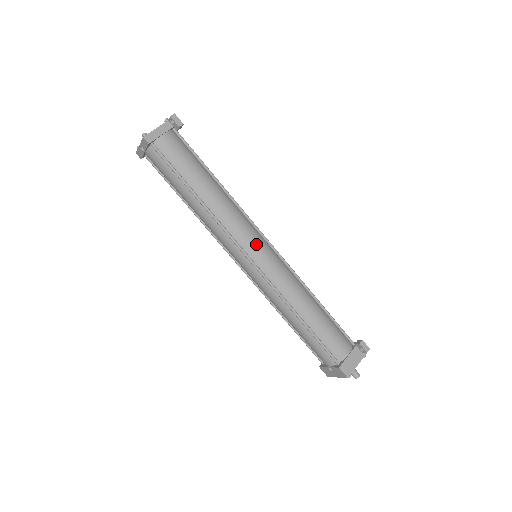
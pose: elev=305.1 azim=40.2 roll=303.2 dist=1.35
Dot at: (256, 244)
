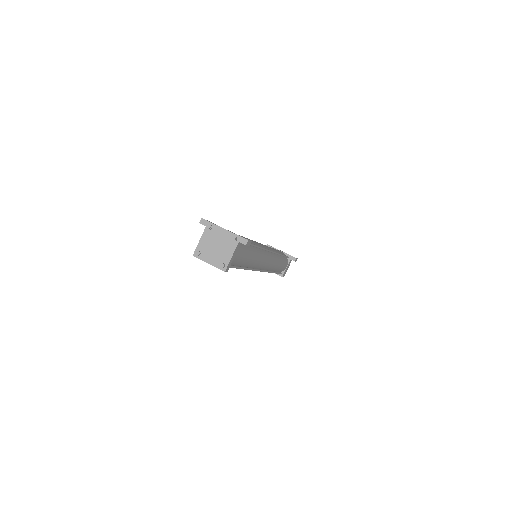
Dot at: (266, 262)
